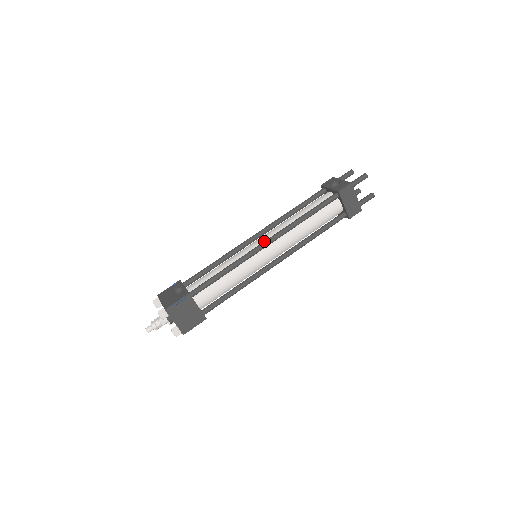
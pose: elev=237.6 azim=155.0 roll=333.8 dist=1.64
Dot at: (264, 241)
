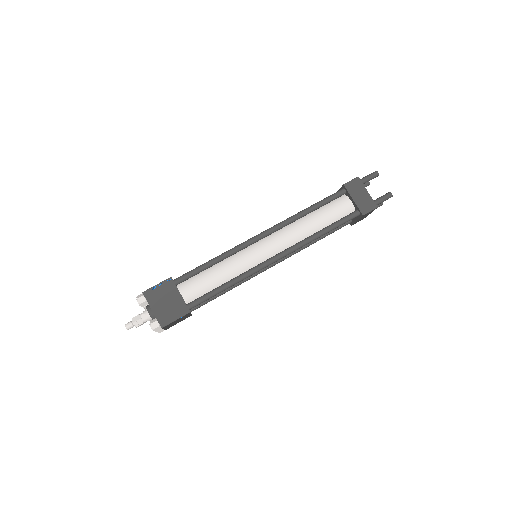
Dot at: (260, 233)
